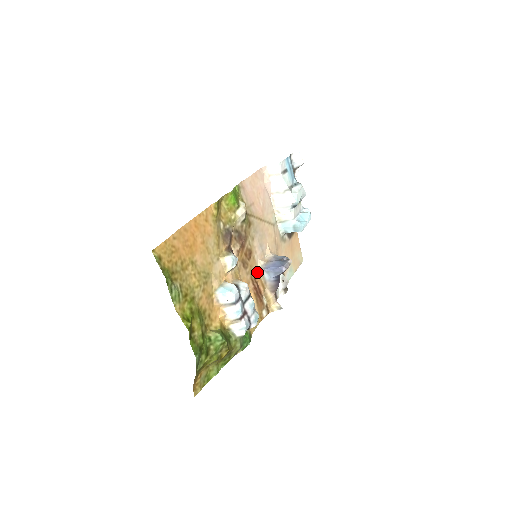
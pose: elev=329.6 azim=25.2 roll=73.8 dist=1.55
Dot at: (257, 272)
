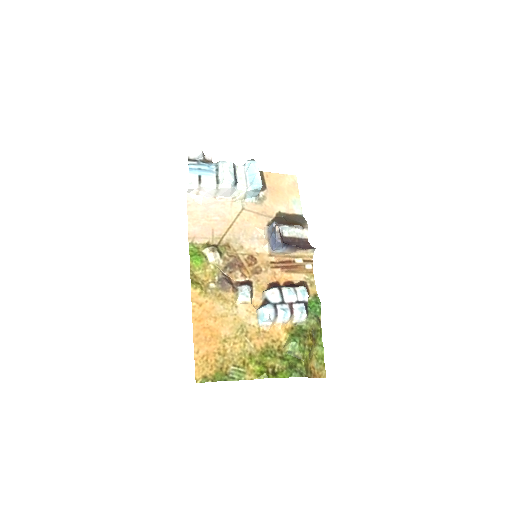
Dot at: (271, 257)
